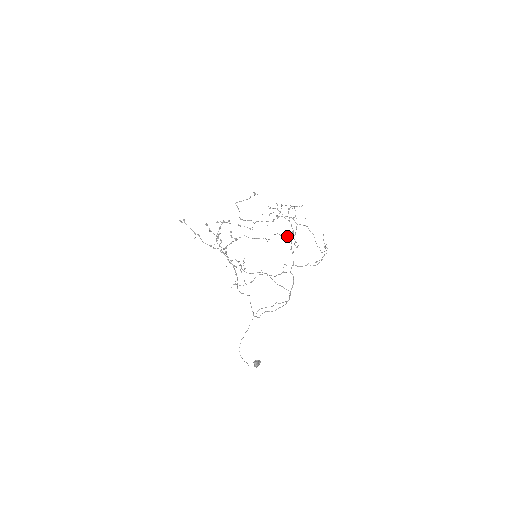
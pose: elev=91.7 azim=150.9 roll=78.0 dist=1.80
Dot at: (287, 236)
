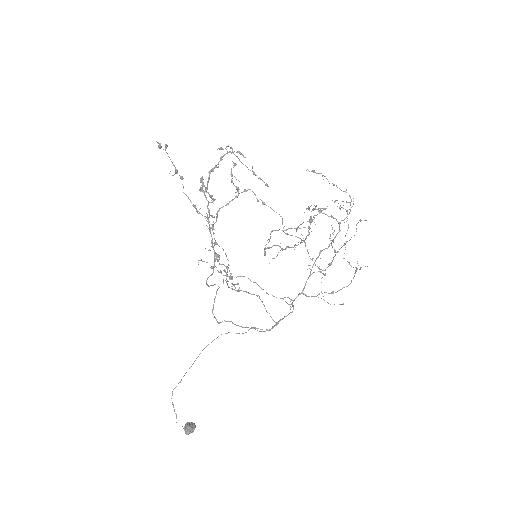
Dot at: (318, 267)
